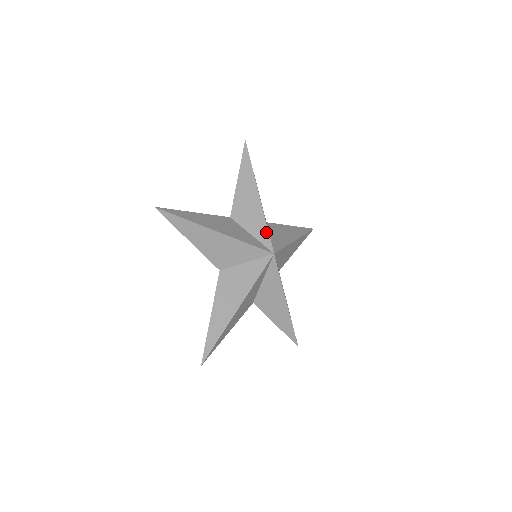
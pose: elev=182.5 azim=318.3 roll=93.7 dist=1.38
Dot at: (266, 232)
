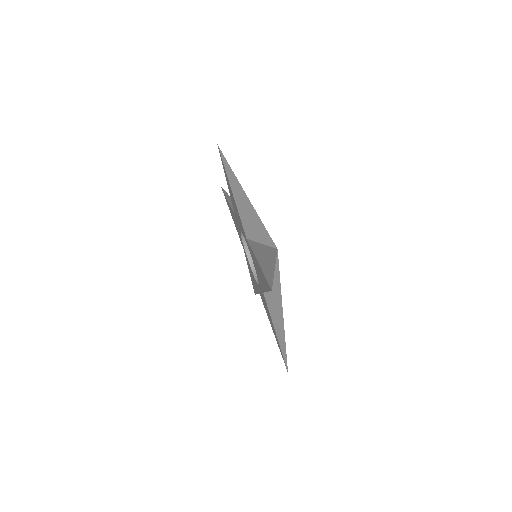
Dot at: occluded
